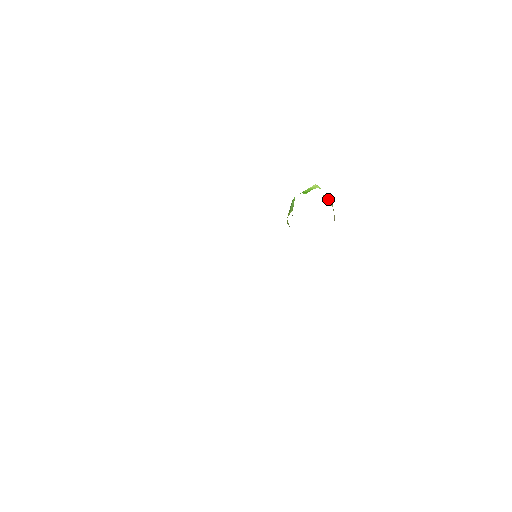
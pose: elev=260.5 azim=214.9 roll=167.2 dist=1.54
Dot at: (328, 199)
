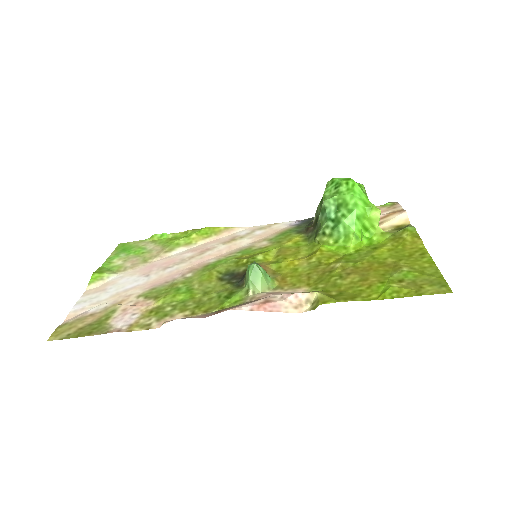
Dot at: occluded
